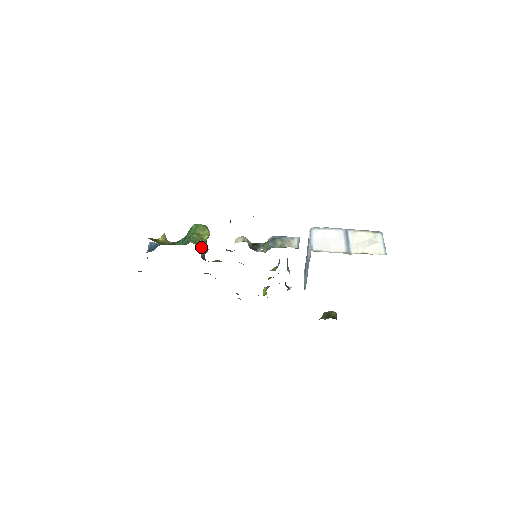
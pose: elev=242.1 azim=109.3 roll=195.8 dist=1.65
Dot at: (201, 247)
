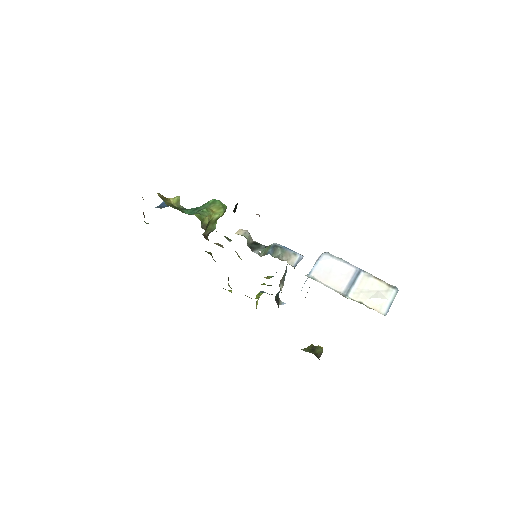
Dot at: (205, 224)
